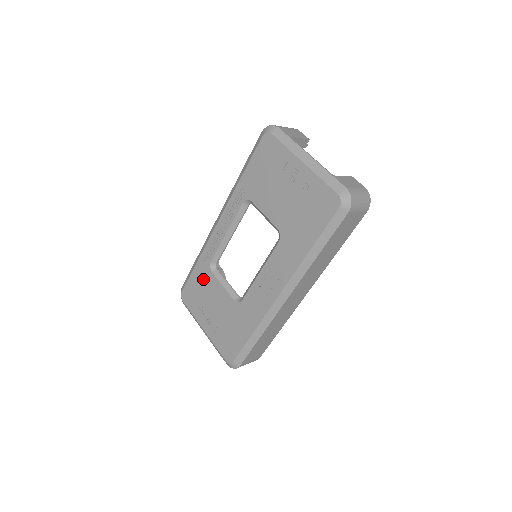
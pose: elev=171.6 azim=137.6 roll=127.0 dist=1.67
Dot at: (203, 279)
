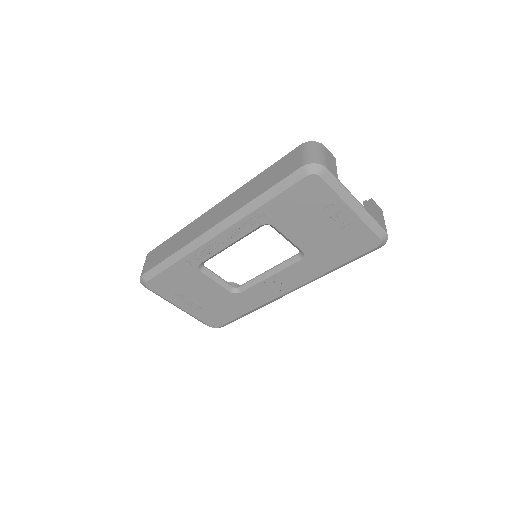
Dot at: (185, 275)
